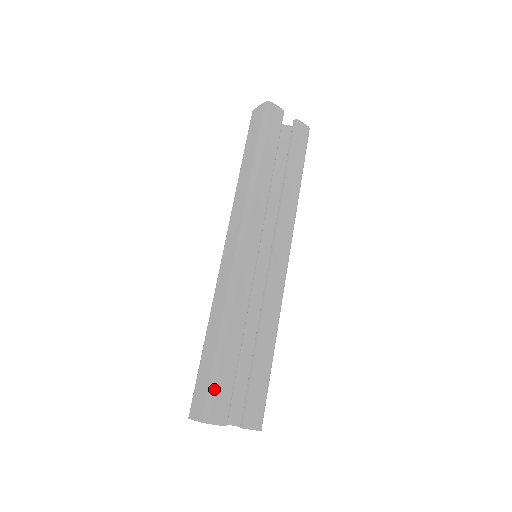
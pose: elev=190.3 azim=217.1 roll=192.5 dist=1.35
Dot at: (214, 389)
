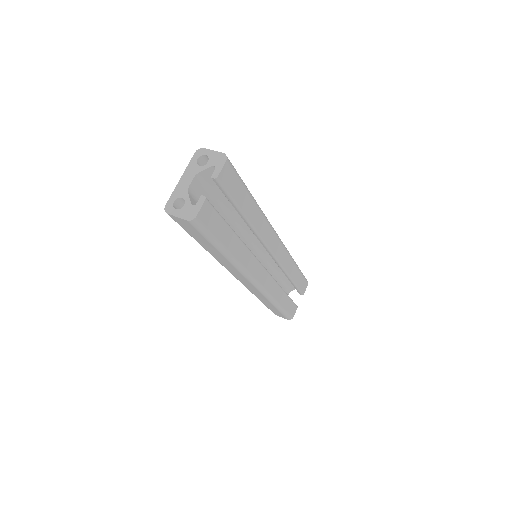
Dot at: (287, 314)
